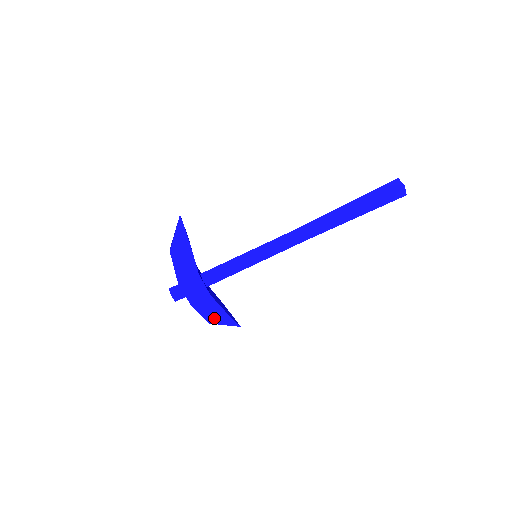
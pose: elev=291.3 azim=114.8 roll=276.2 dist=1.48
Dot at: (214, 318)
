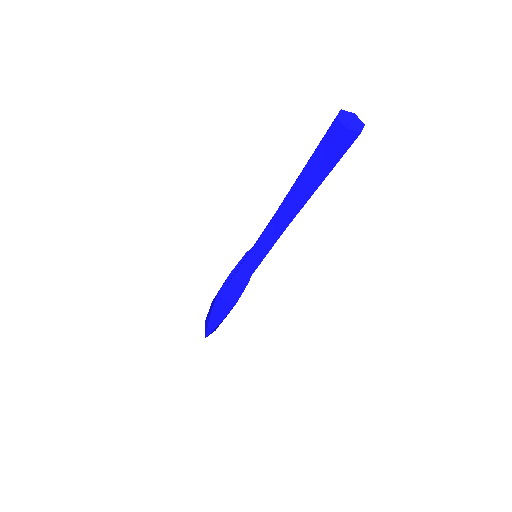
Dot at: occluded
